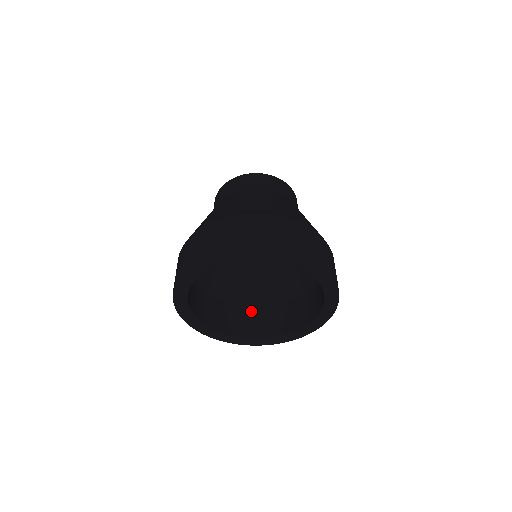
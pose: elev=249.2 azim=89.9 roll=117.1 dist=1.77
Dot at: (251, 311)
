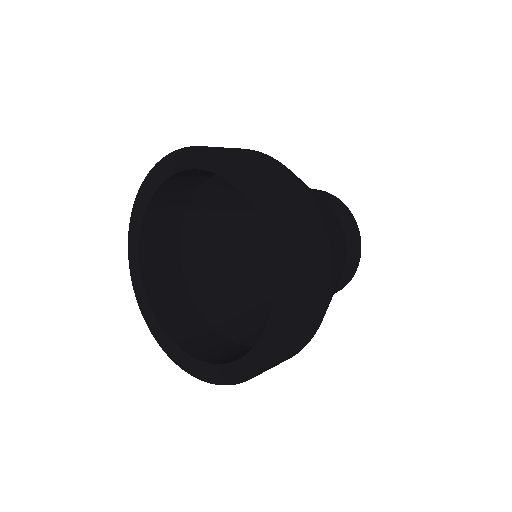
Dot at: (200, 319)
